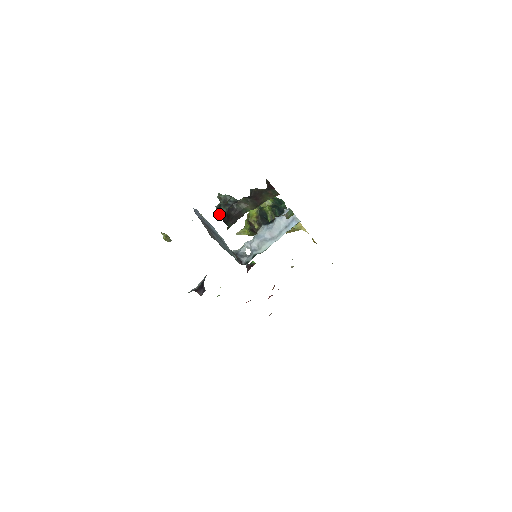
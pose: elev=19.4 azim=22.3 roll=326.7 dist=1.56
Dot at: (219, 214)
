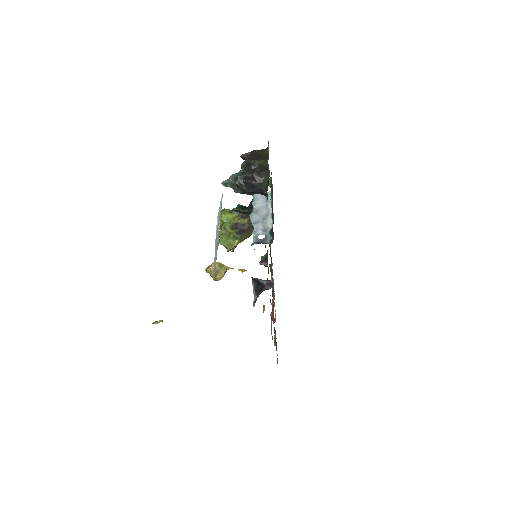
Dot at: (247, 181)
